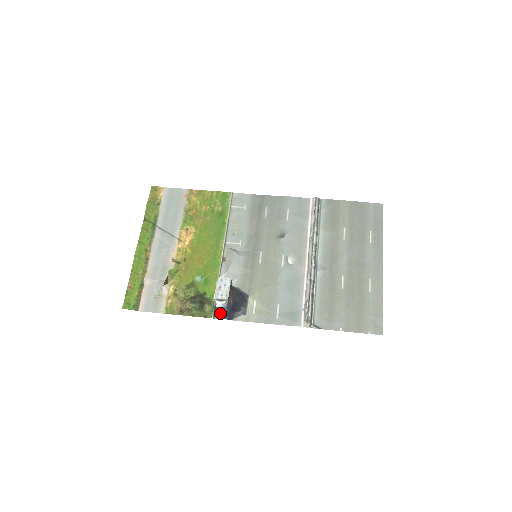
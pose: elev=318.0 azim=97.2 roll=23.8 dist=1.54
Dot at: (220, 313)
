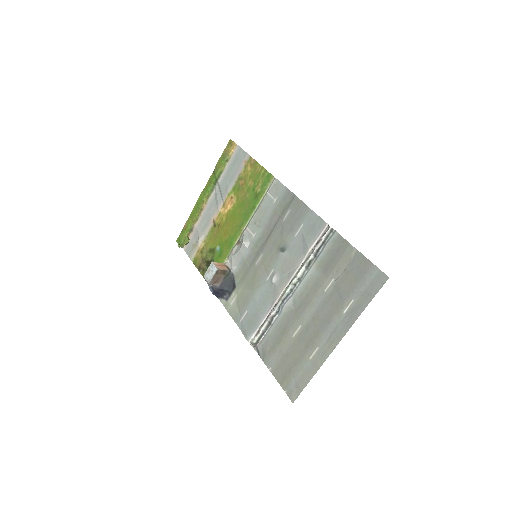
Dot at: (210, 288)
